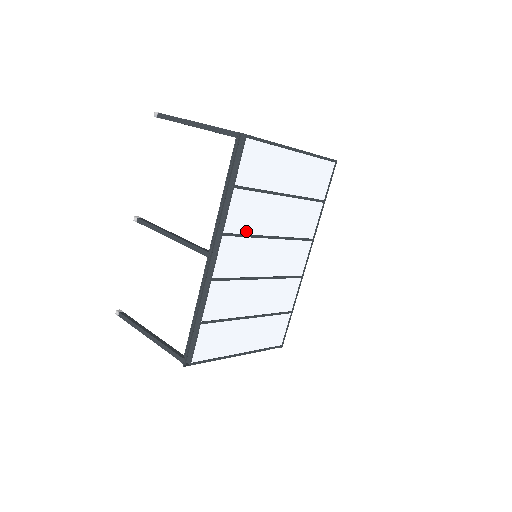
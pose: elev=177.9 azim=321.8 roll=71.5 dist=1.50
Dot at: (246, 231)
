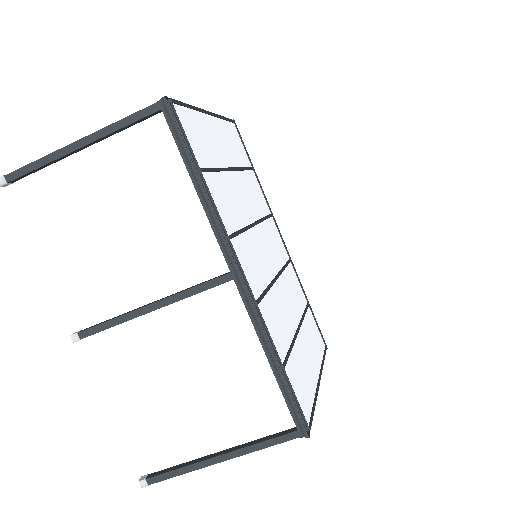
Dot at: (238, 225)
